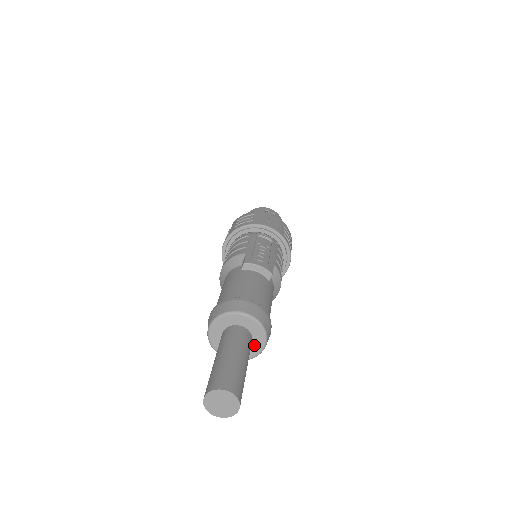
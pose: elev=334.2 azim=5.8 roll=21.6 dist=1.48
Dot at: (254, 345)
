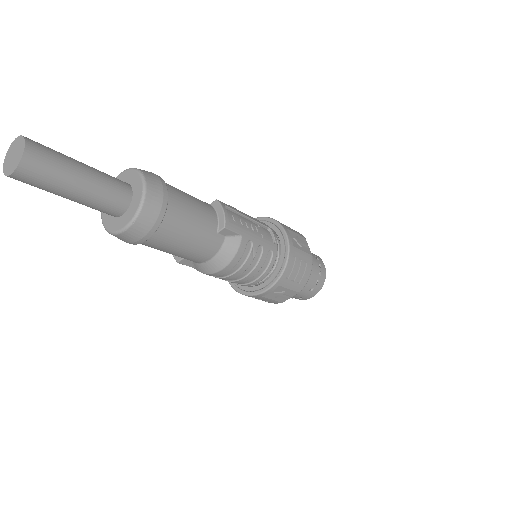
Dot at: (124, 218)
